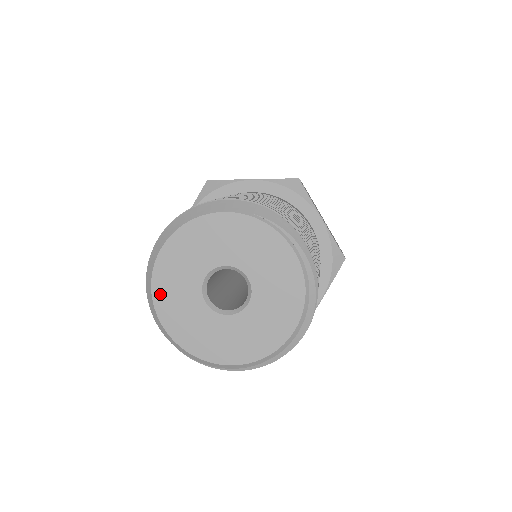
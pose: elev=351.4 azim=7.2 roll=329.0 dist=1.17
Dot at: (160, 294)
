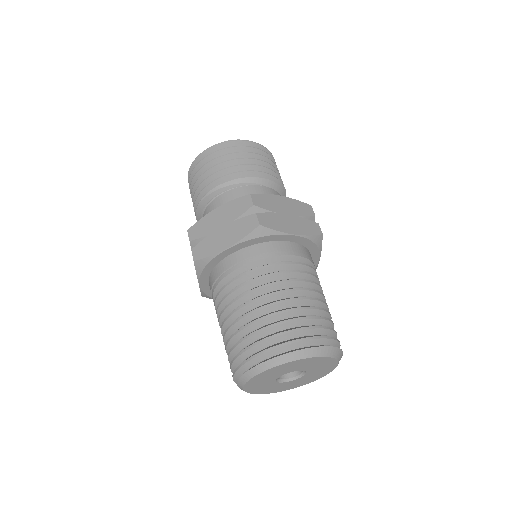
Dot at: (253, 380)
